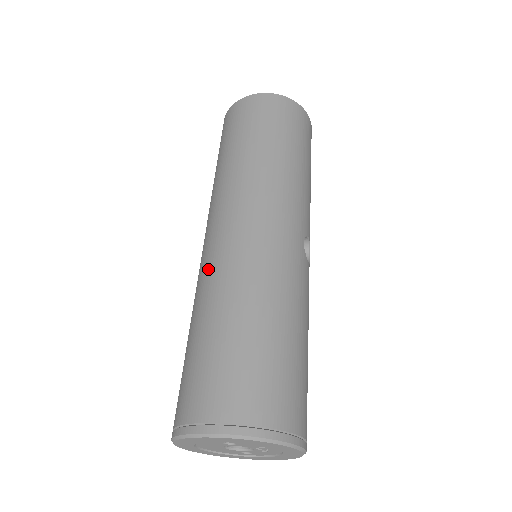
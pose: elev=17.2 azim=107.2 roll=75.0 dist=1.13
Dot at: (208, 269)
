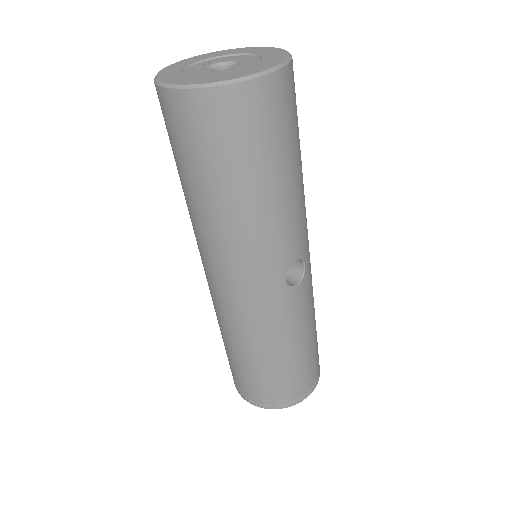
Dot at: (212, 300)
